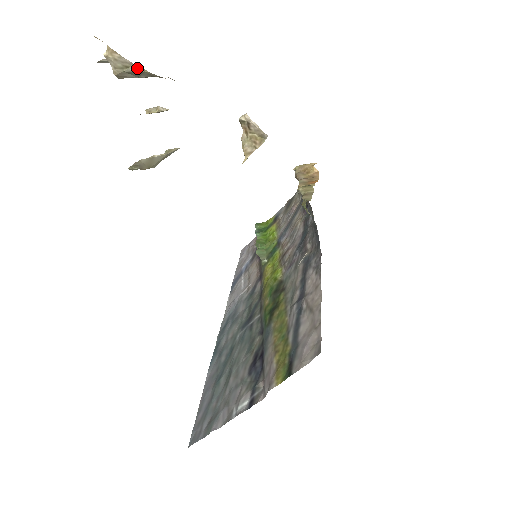
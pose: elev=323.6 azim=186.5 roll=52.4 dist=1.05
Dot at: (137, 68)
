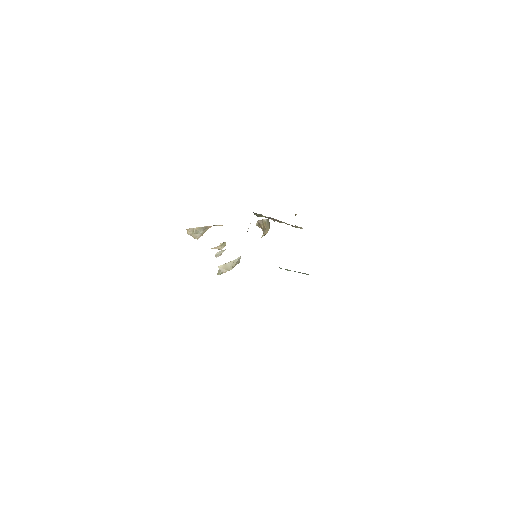
Dot at: (196, 228)
